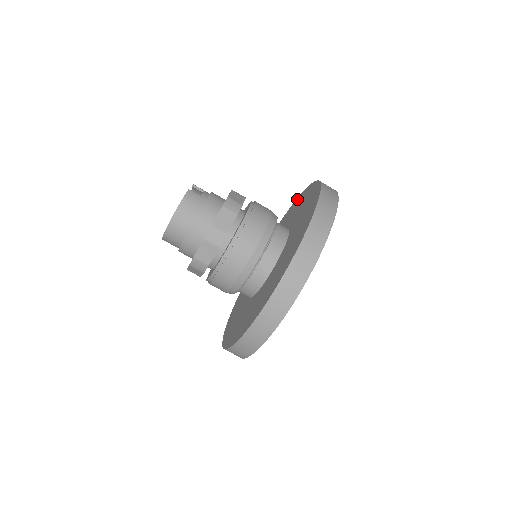
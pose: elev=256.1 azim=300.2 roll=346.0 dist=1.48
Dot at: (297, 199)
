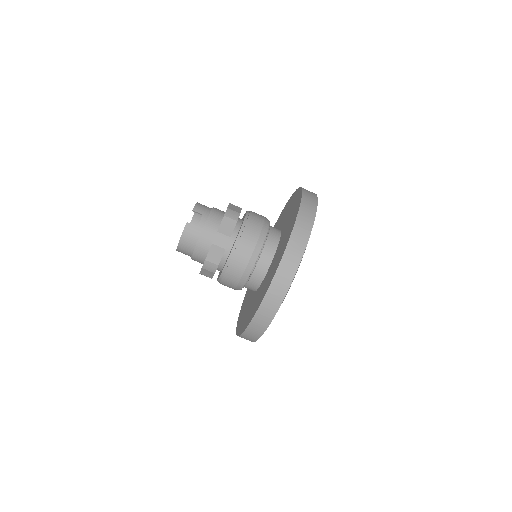
Dot at: (298, 191)
